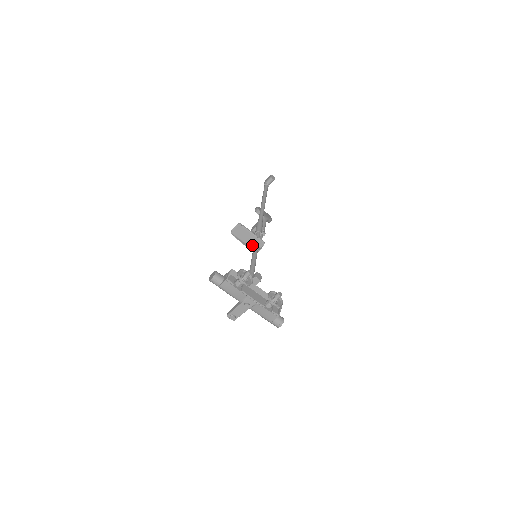
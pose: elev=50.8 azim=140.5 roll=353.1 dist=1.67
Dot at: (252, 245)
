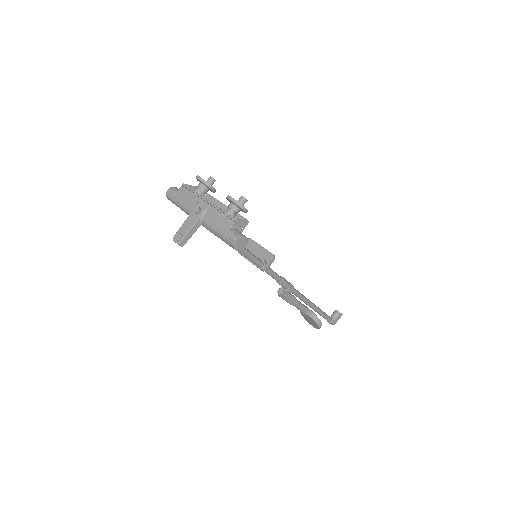
Dot at: occluded
